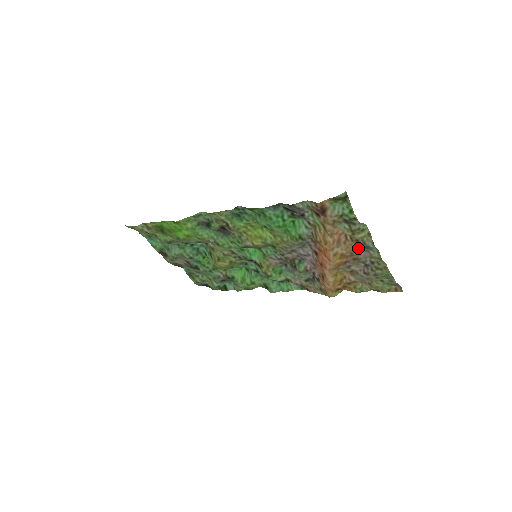
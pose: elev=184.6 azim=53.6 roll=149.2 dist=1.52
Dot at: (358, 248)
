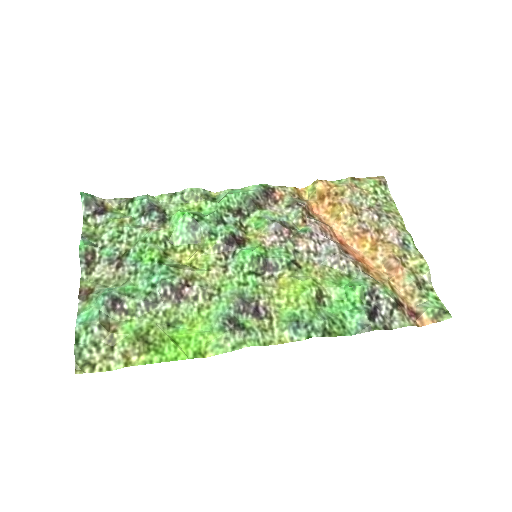
Dot at: (394, 243)
